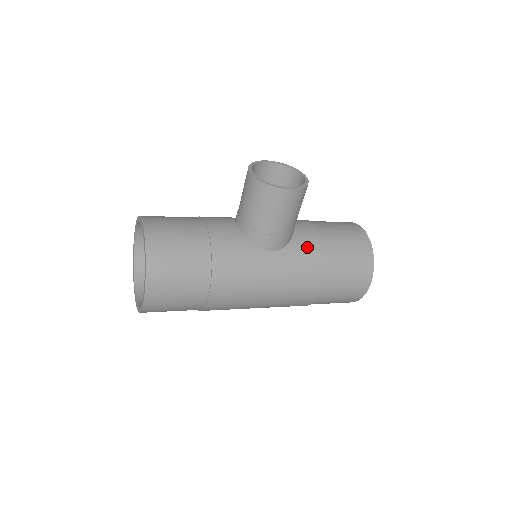
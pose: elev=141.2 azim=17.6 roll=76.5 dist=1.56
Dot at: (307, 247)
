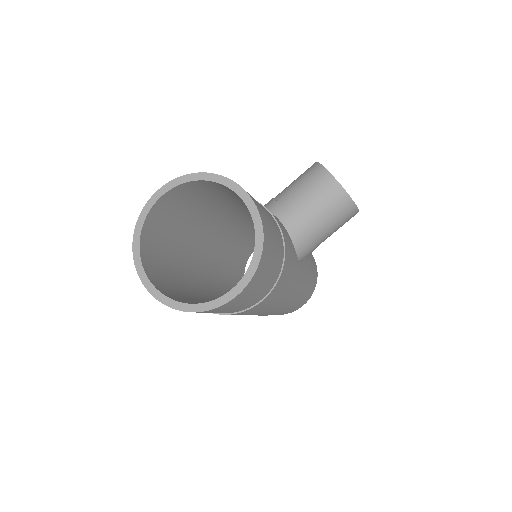
Dot at: (307, 262)
